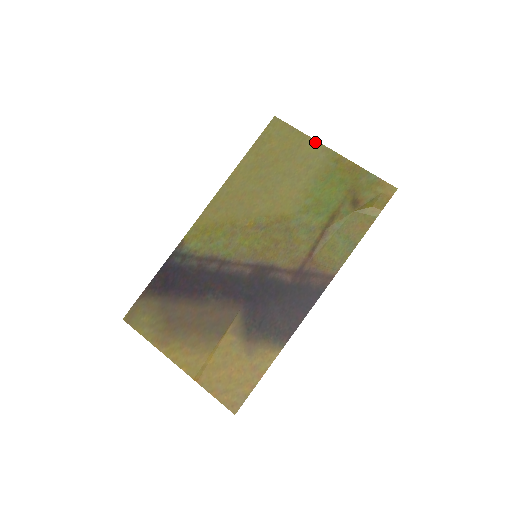
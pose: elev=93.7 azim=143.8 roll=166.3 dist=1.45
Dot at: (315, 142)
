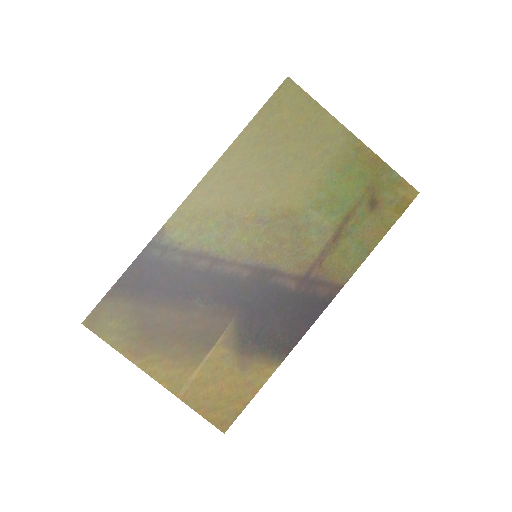
Dot at: (335, 121)
